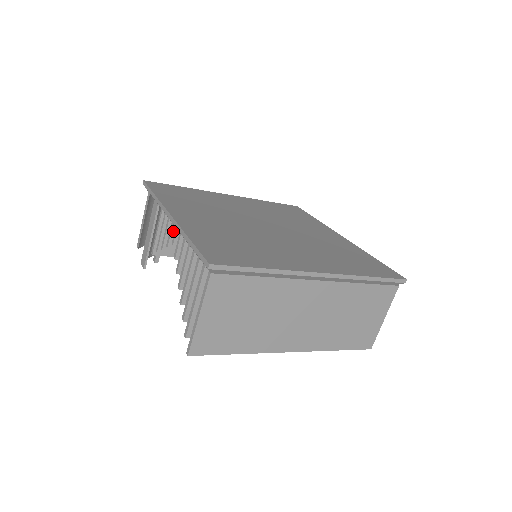
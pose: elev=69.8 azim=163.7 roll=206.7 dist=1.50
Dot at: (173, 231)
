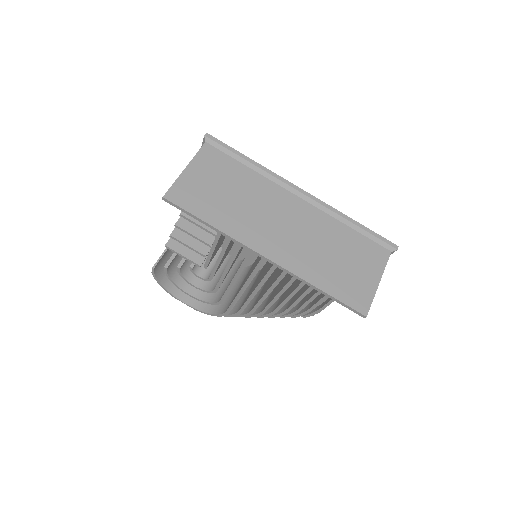
Dot at: occluded
